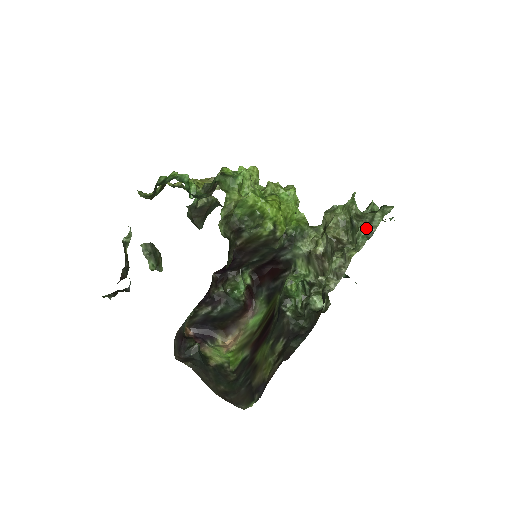
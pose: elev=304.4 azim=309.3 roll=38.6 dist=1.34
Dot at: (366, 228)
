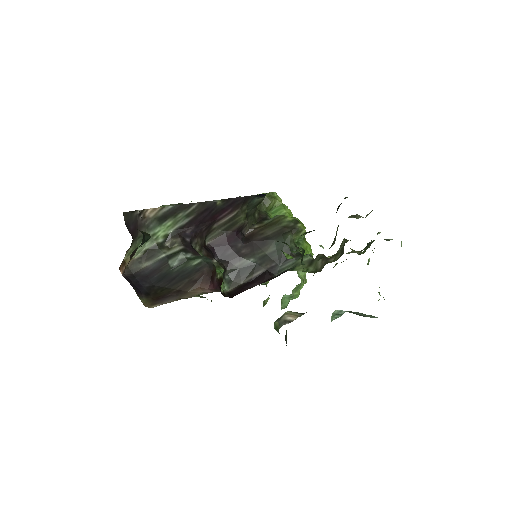
Dot at: occluded
